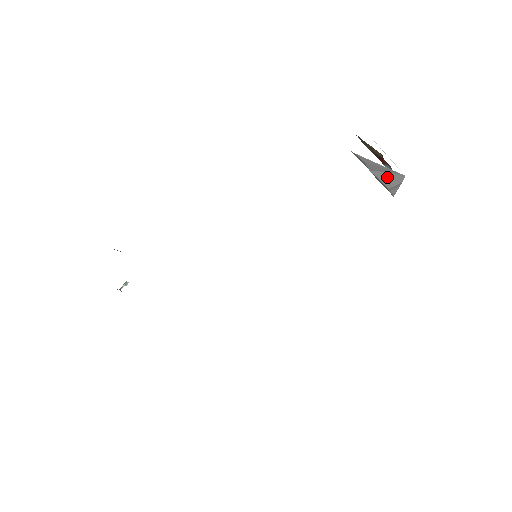
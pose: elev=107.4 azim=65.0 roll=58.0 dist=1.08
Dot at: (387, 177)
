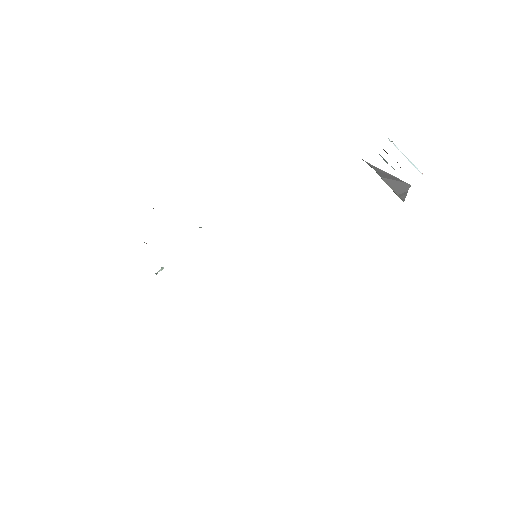
Dot at: (395, 184)
